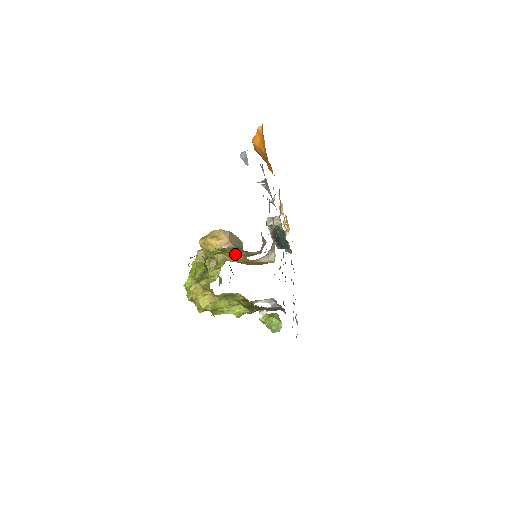
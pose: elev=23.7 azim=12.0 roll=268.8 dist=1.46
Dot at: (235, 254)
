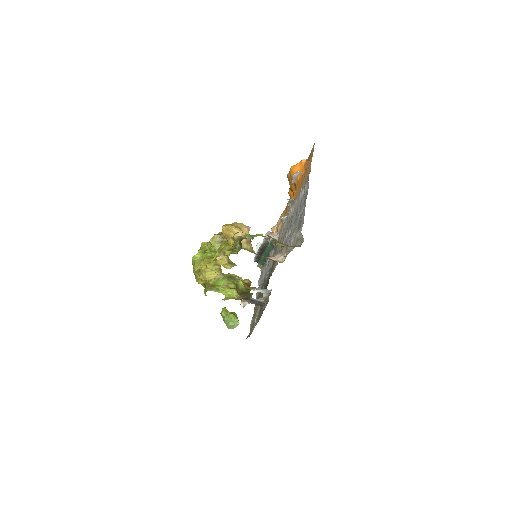
Dot at: (277, 241)
